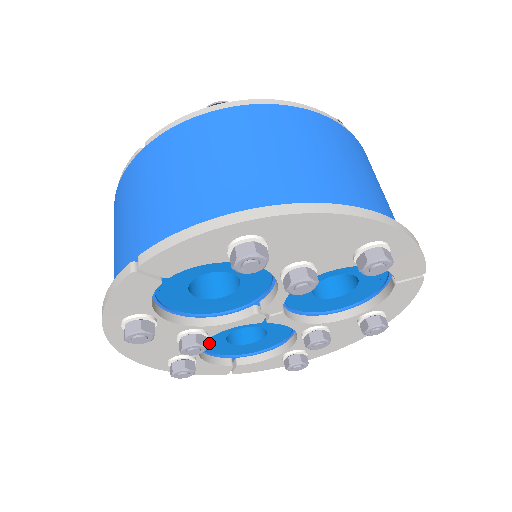
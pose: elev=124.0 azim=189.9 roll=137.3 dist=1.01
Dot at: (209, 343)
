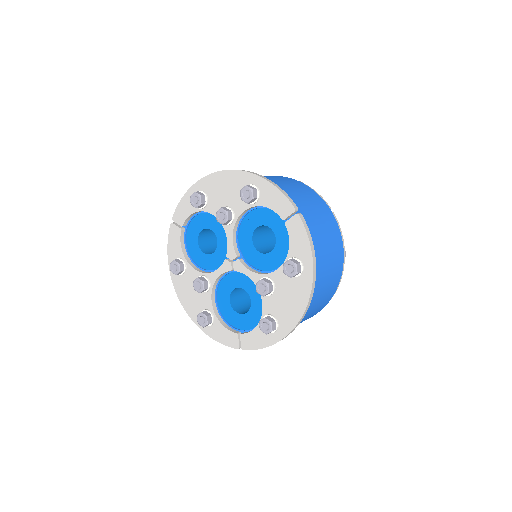
Dot at: (223, 308)
